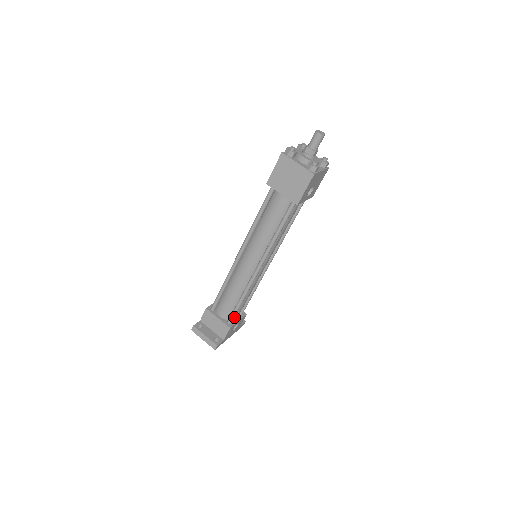
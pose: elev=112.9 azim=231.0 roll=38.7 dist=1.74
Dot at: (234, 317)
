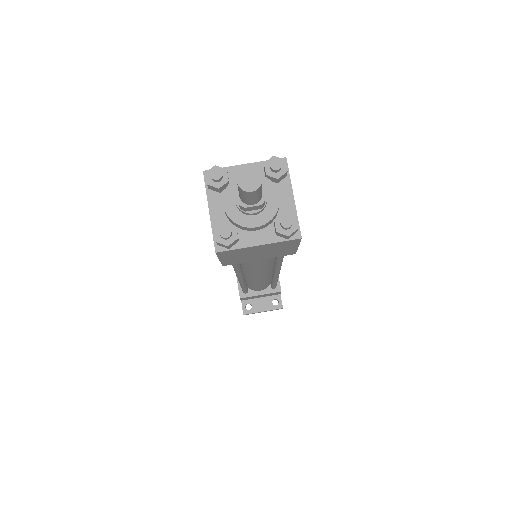
Dot at: occluded
